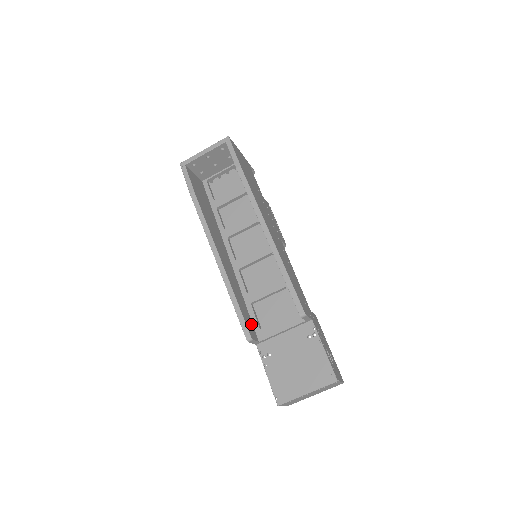
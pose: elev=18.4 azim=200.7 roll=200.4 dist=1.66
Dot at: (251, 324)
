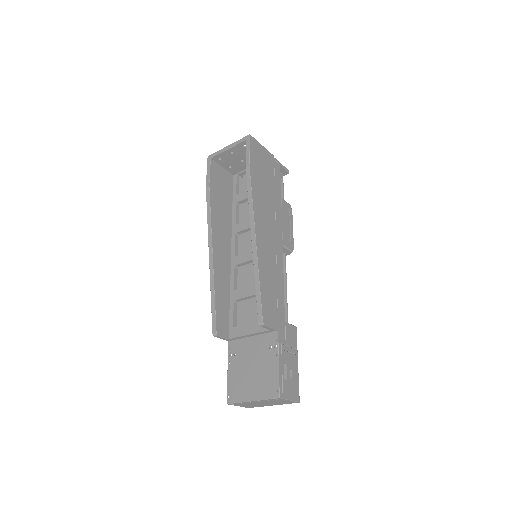
Dot at: (226, 320)
